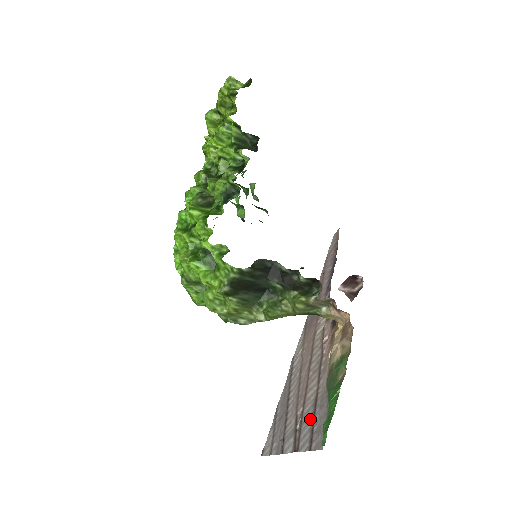
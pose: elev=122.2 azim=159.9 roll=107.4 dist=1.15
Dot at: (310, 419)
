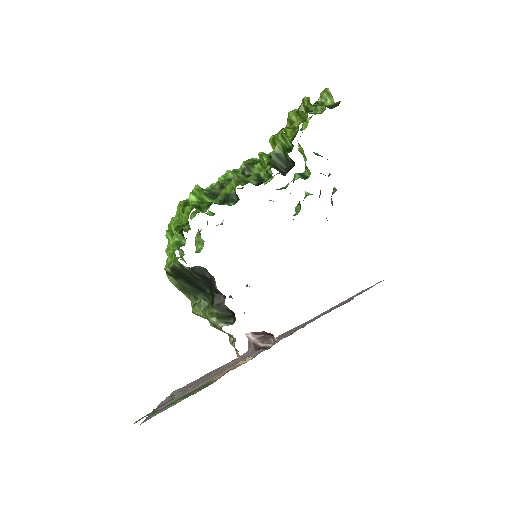
Dot at: occluded
